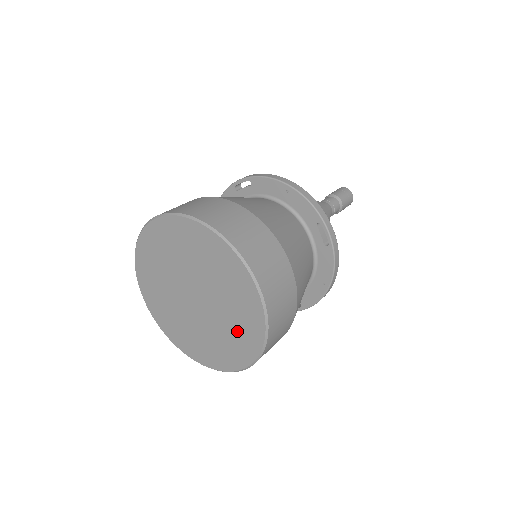
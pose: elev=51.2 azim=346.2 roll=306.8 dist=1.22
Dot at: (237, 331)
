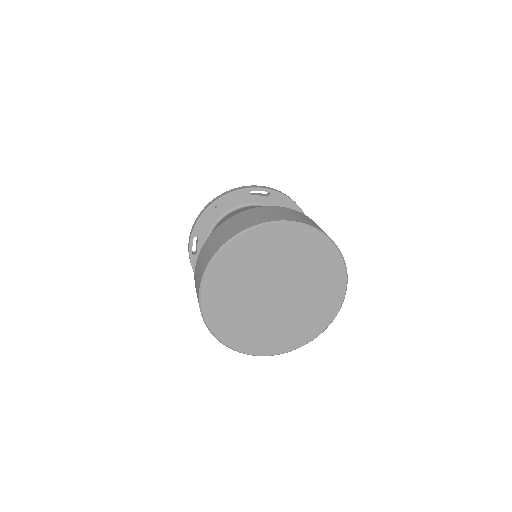
Dot at: (315, 264)
